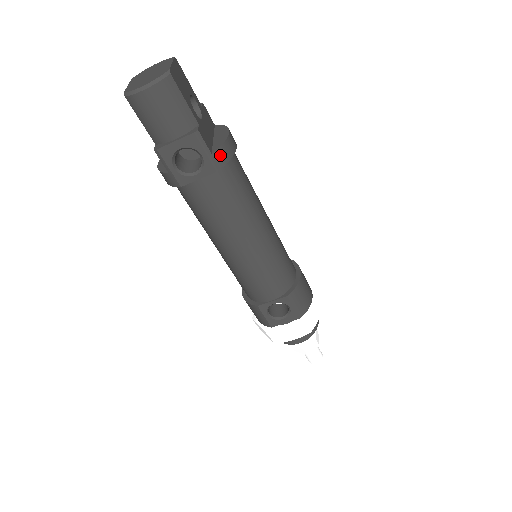
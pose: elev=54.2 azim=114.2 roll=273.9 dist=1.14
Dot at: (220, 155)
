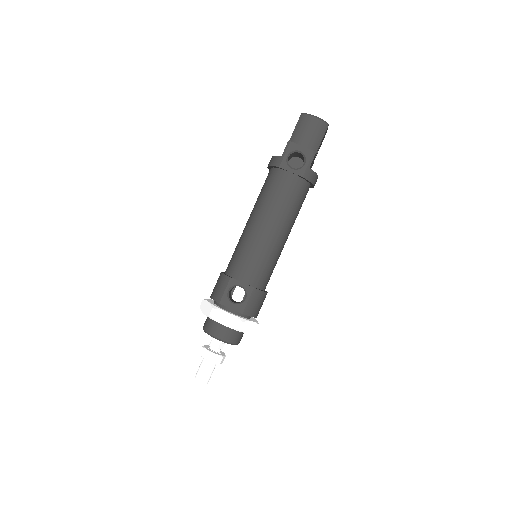
Dot at: (311, 174)
